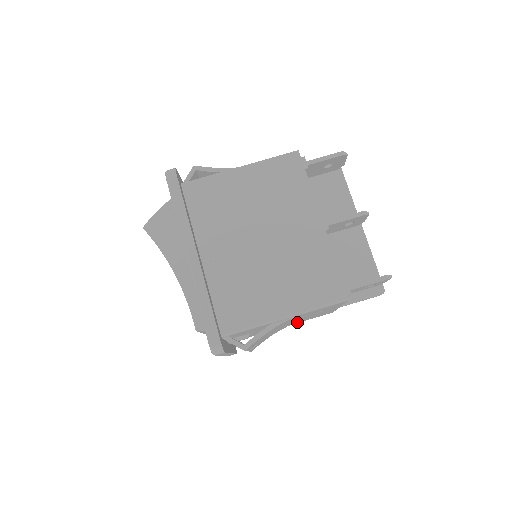
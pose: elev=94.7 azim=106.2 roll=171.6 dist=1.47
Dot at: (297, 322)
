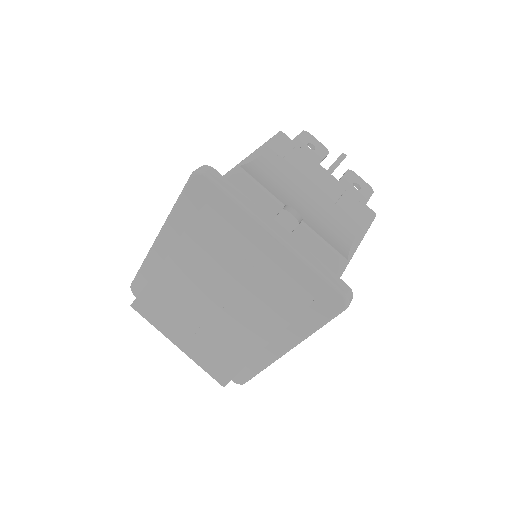
Dot at: (353, 230)
